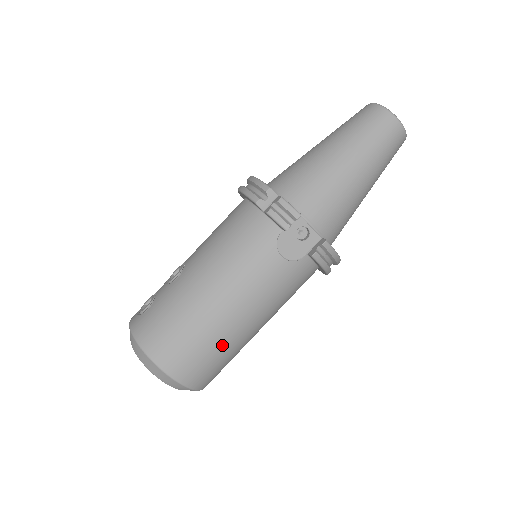
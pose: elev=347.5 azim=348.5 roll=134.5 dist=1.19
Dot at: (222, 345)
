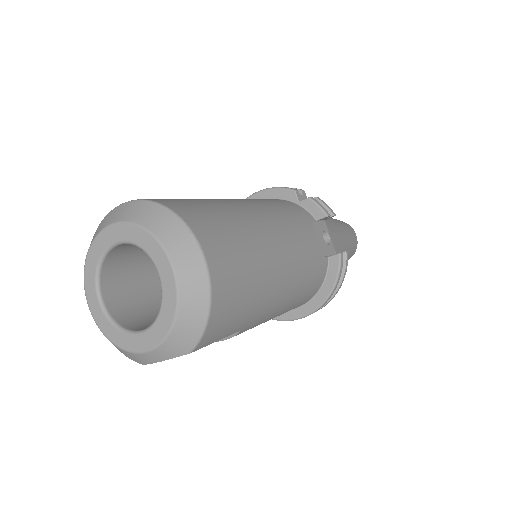
Dot at: (259, 279)
